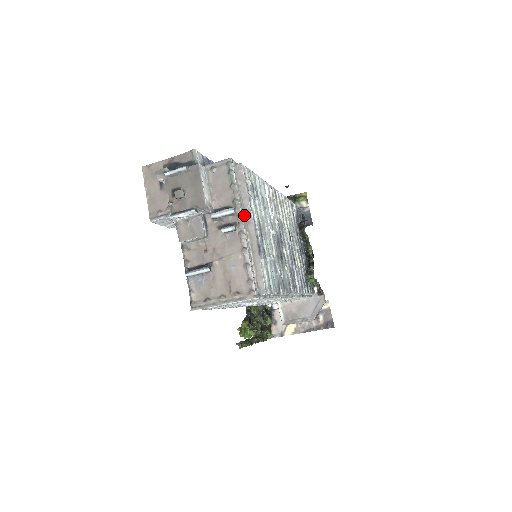
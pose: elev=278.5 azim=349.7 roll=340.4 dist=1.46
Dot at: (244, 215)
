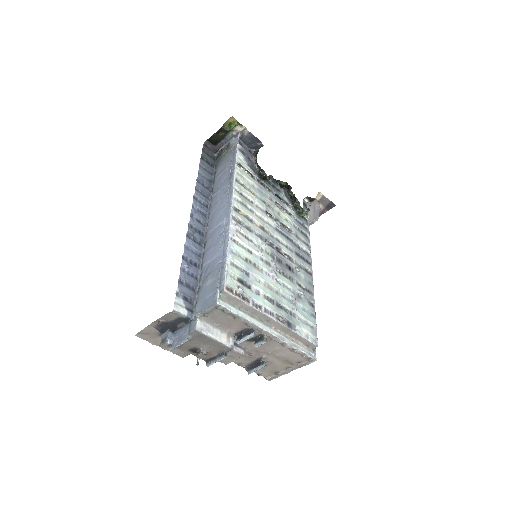
Dot at: (260, 320)
